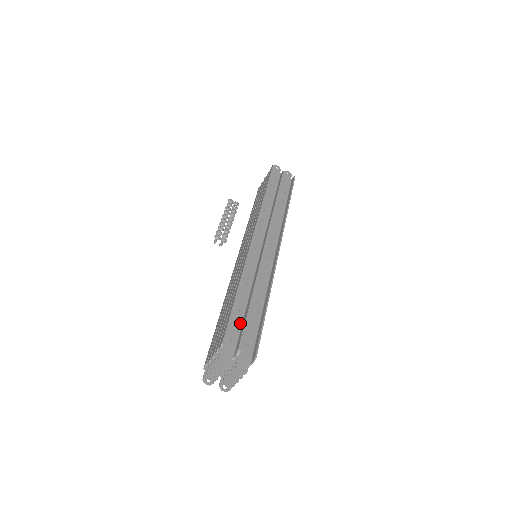
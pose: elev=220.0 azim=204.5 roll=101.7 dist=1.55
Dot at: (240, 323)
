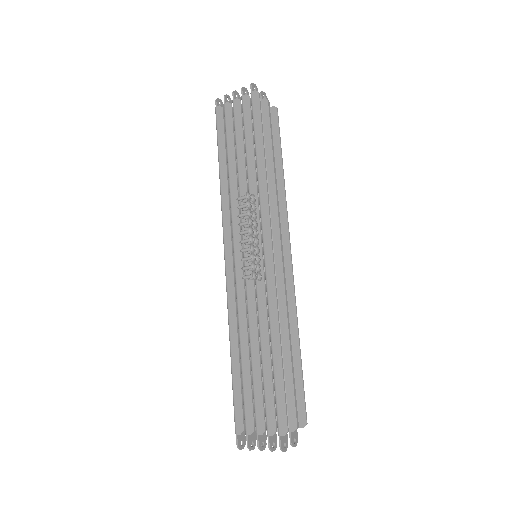
Dot at: occluded
